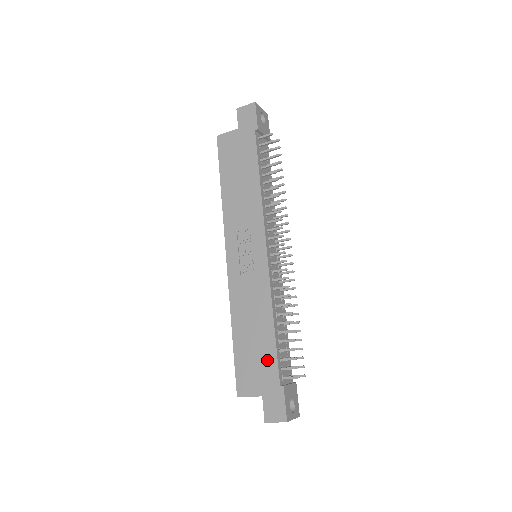
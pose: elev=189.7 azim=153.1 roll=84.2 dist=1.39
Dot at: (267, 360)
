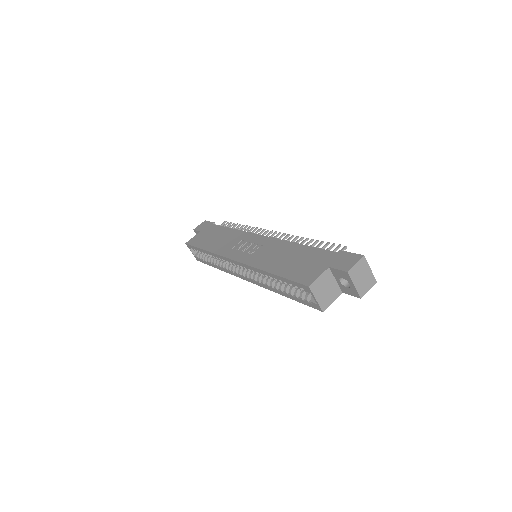
Dot at: (312, 255)
